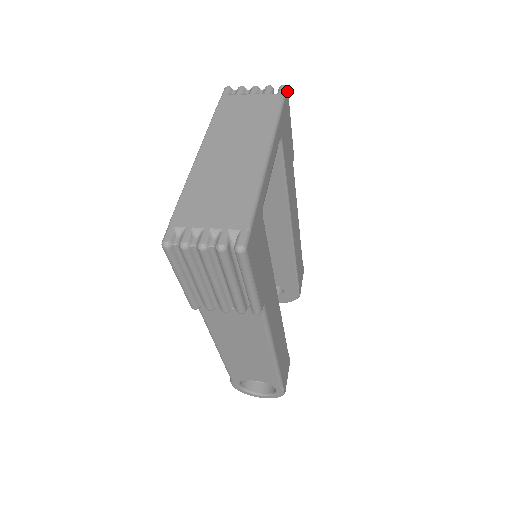
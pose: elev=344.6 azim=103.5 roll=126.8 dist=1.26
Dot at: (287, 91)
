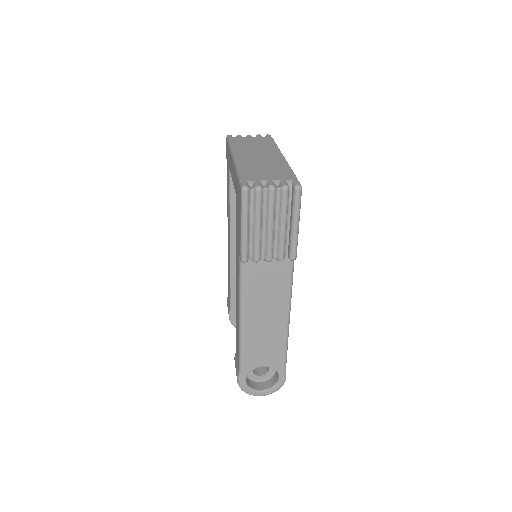
Dot at: occluded
